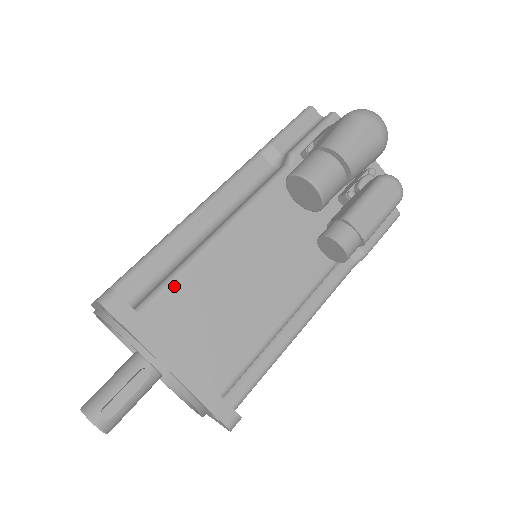
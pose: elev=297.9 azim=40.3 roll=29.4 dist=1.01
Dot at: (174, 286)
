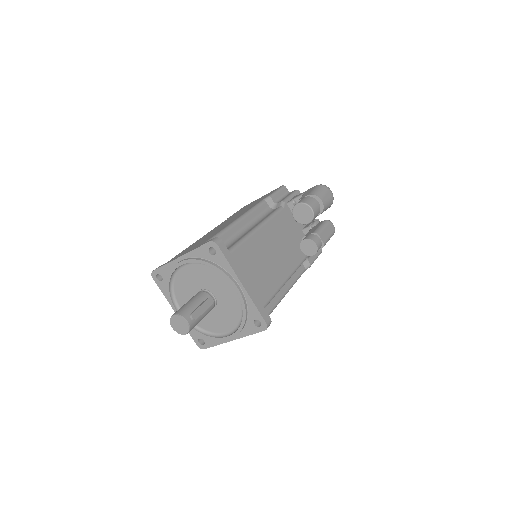
Dot at: (243, 245)
